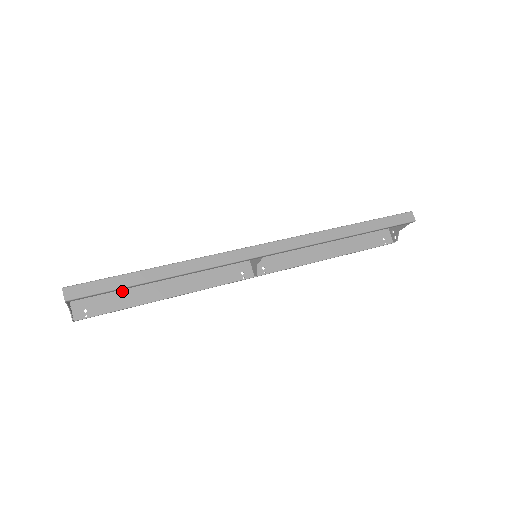
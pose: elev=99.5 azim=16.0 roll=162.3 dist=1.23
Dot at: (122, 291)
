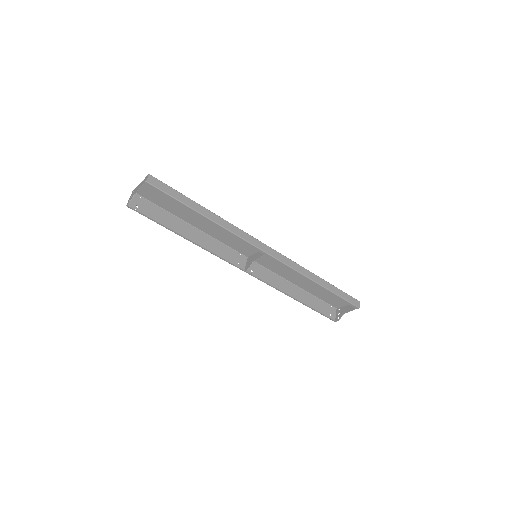
Dot at: (165, 214)
